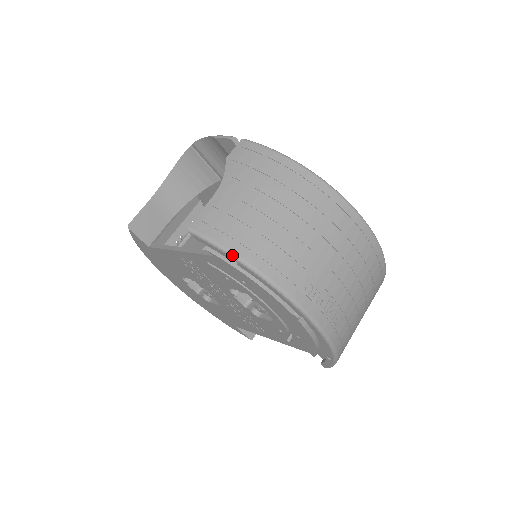
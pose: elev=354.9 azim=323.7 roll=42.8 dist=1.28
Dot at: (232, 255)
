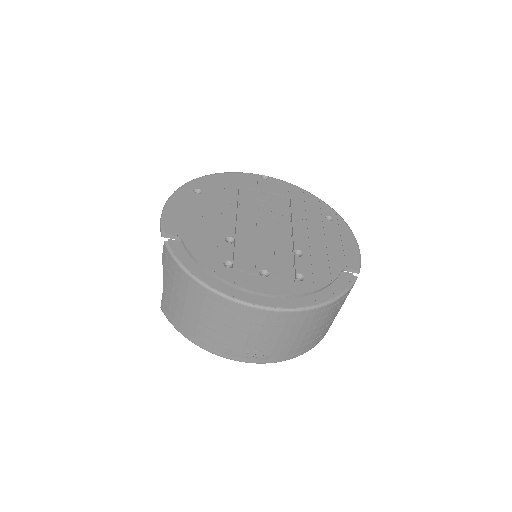
Dot at: occluded
